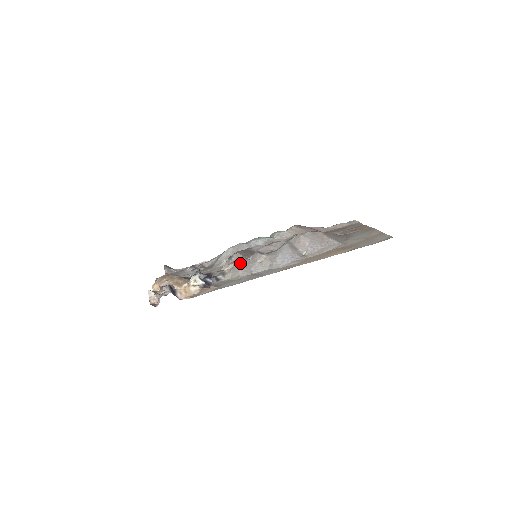
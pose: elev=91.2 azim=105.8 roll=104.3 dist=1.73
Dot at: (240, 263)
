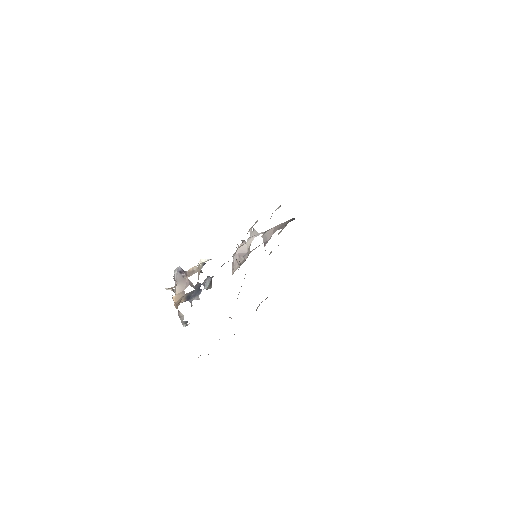
Dot at: occluded
